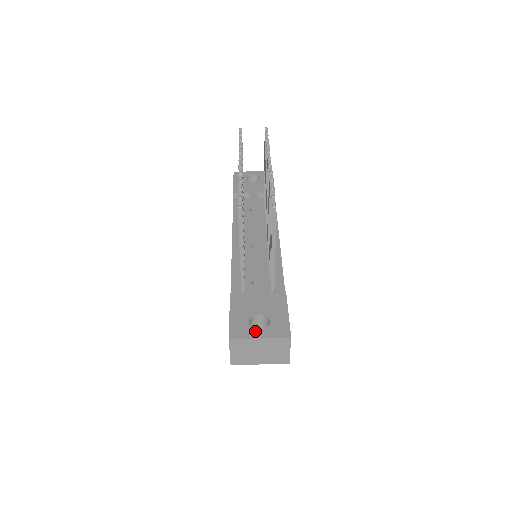
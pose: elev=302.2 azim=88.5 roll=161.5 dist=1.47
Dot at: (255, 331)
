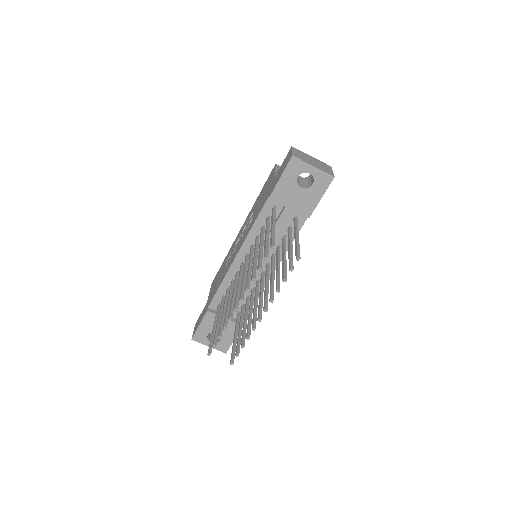
Dot at: (208, 342)
